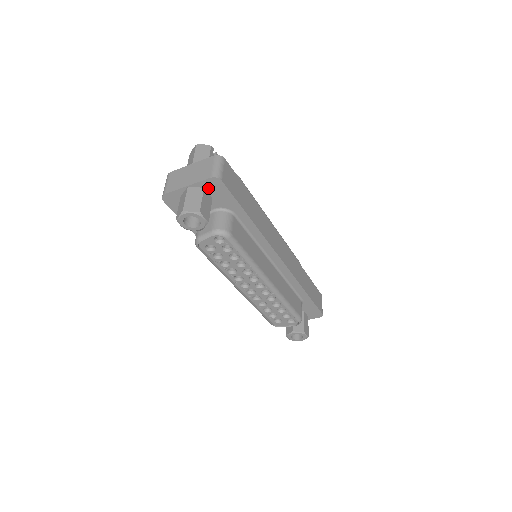
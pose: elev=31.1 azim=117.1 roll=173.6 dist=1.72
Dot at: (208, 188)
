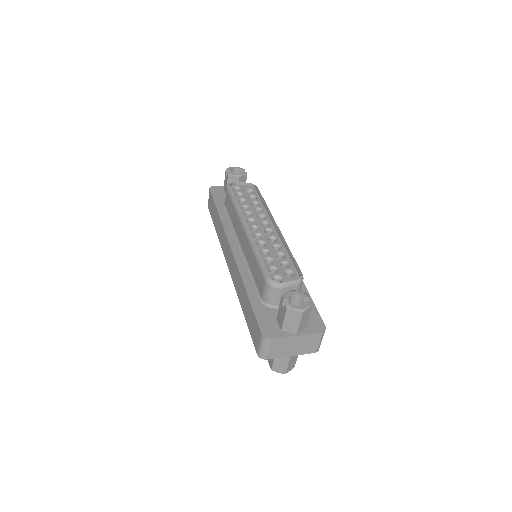
Dot at: occluded
